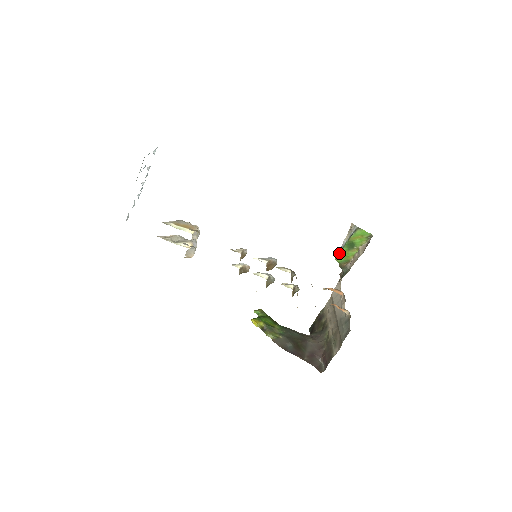
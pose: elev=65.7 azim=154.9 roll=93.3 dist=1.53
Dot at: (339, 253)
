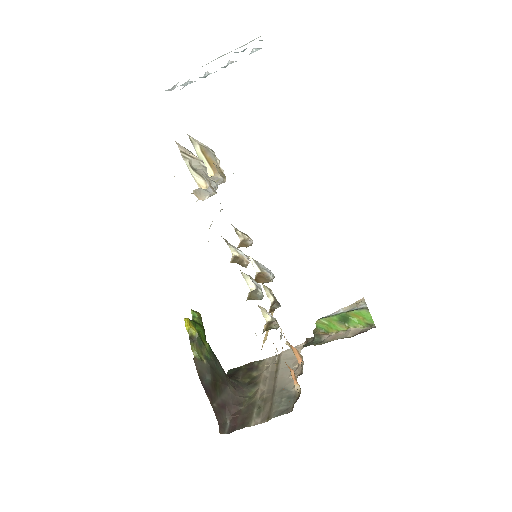
Dot at: (326, 318)
